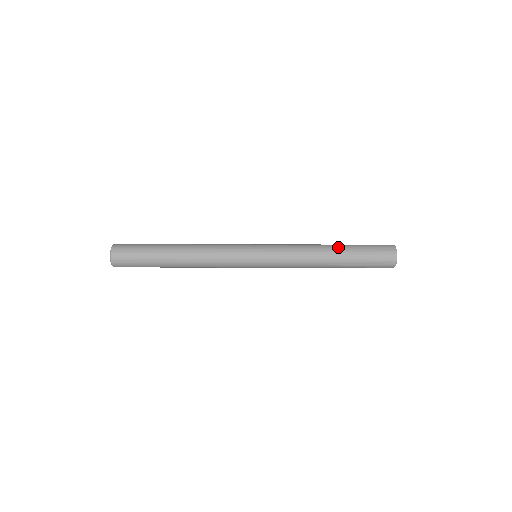
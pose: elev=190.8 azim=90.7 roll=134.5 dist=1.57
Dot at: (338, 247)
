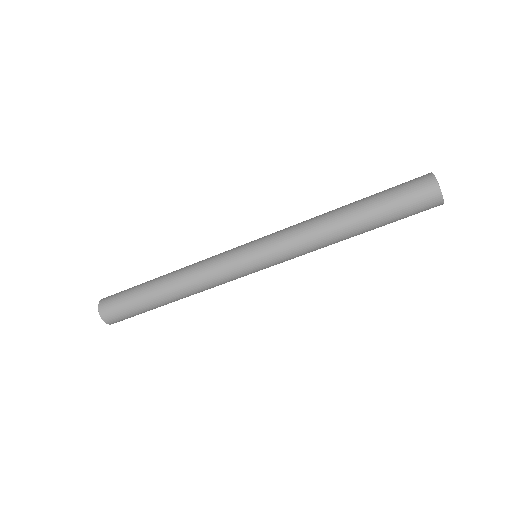
Dot at: (351, 203)
